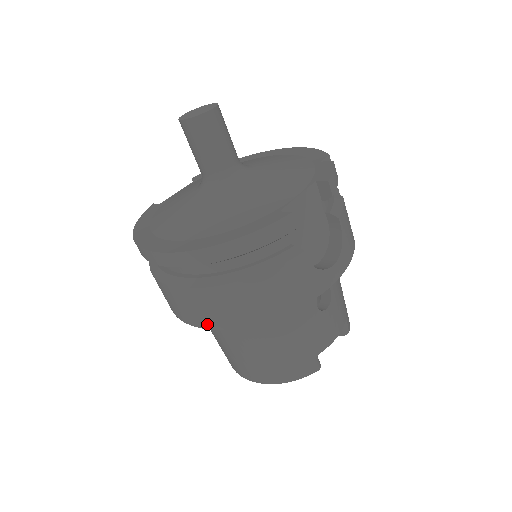
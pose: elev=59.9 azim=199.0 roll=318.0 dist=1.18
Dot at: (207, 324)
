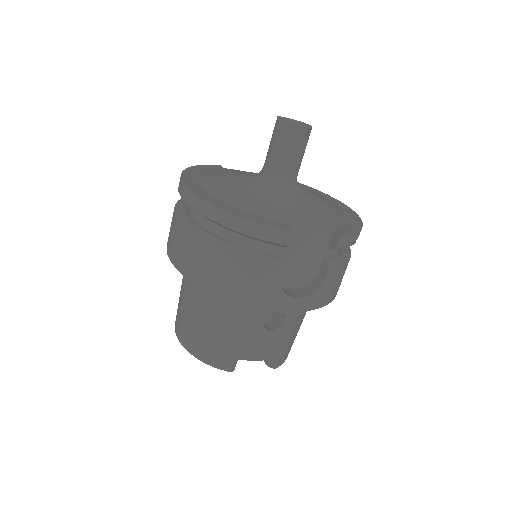
Dot at: (179, 265)
